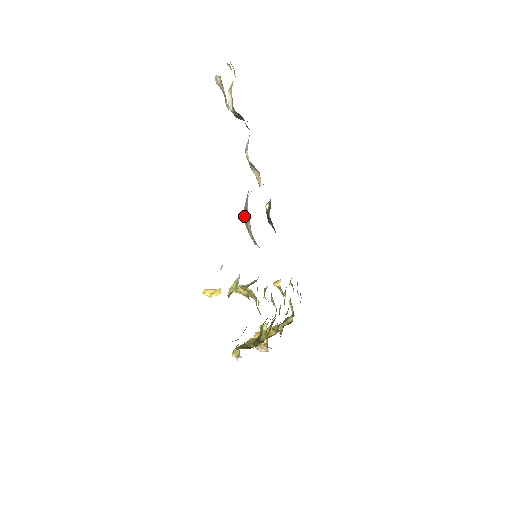
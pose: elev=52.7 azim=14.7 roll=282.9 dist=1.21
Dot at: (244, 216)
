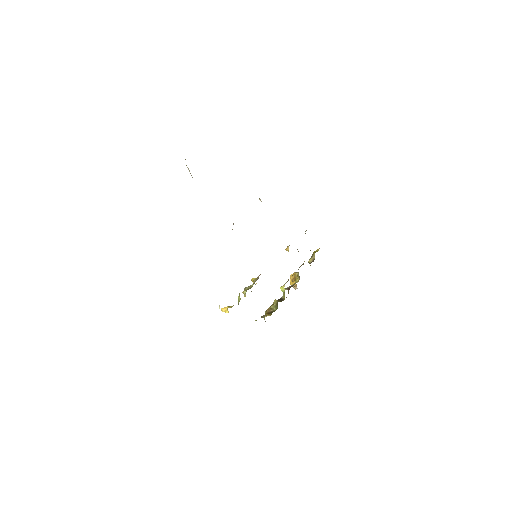
Dot at: occluded
